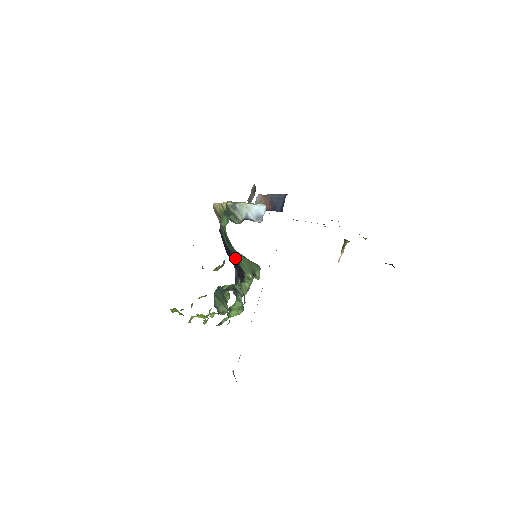
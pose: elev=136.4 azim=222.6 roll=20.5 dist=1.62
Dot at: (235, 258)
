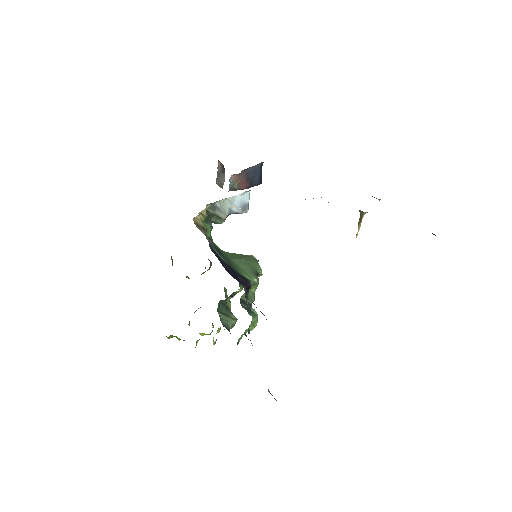
Dot at: (234, 268)
